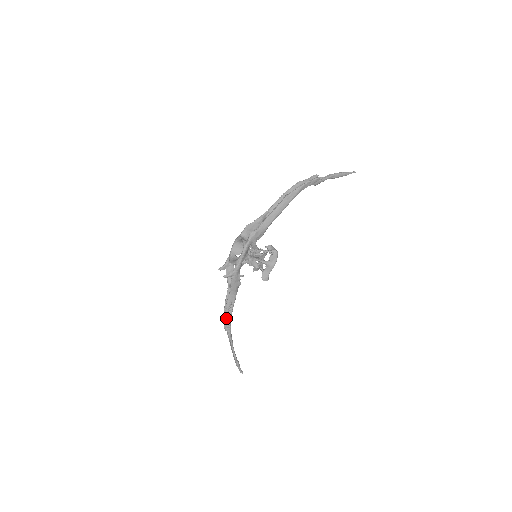
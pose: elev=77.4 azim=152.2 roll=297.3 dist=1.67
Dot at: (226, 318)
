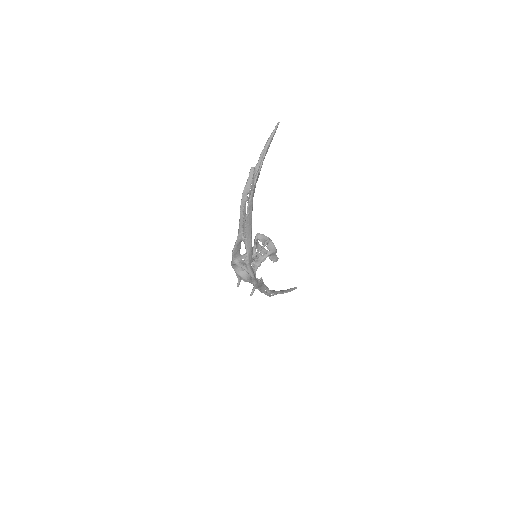
Dot at: (268, 295)
